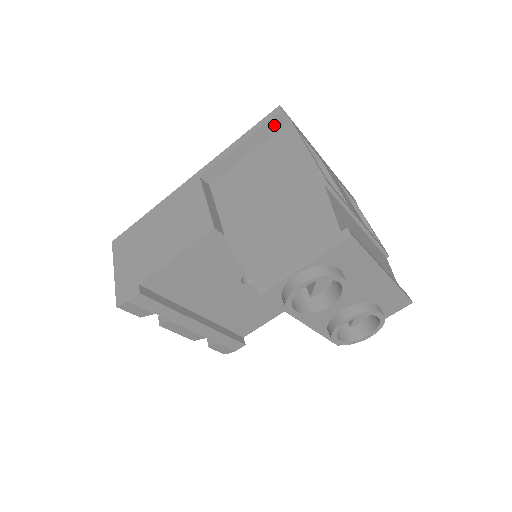
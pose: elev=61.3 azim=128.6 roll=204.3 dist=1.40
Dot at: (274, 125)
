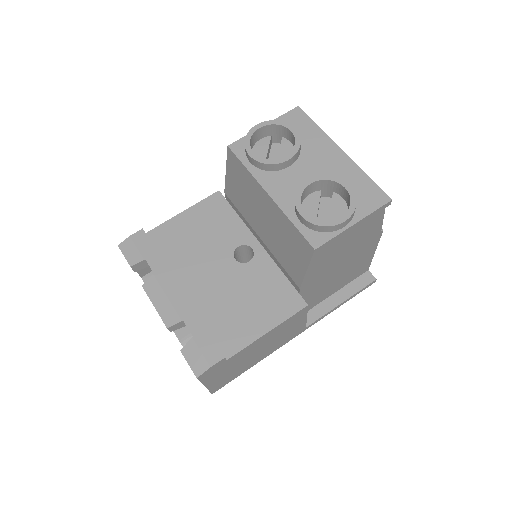
Dot at: occluded
